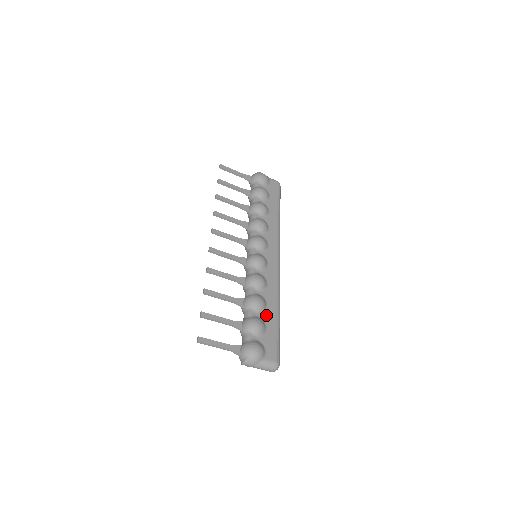
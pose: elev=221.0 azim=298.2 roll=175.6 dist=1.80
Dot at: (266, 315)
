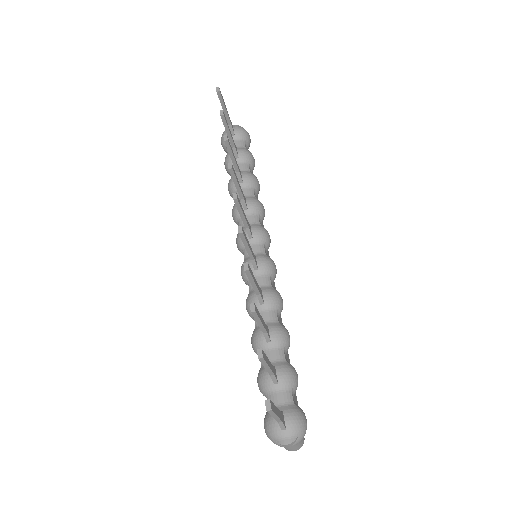
Dot at: occluded
